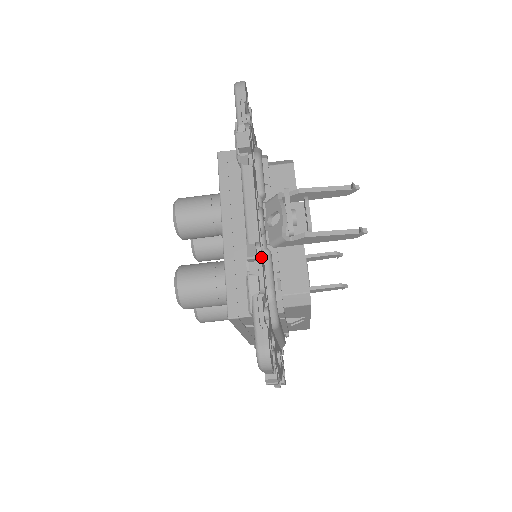
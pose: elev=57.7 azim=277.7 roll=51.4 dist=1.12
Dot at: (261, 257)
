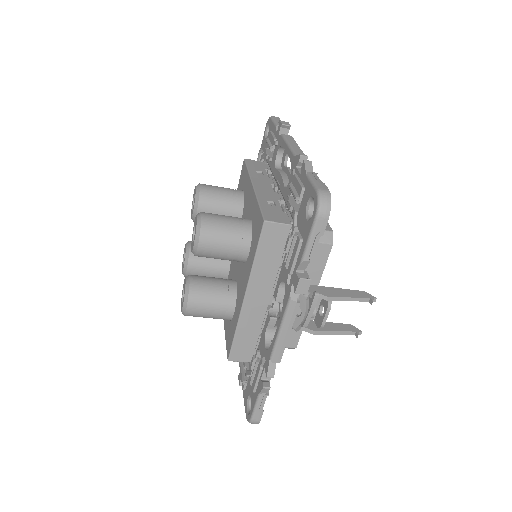
Dot at: occluded
